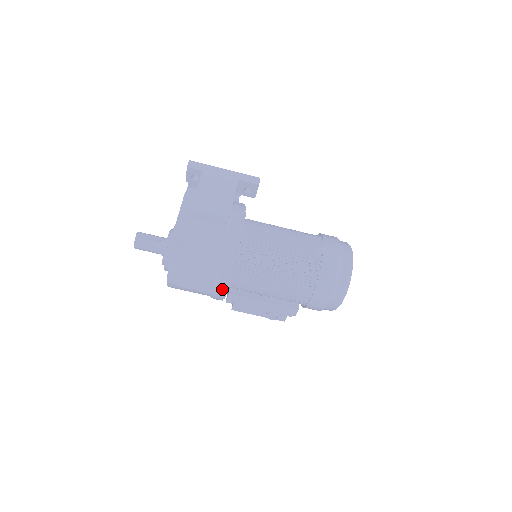
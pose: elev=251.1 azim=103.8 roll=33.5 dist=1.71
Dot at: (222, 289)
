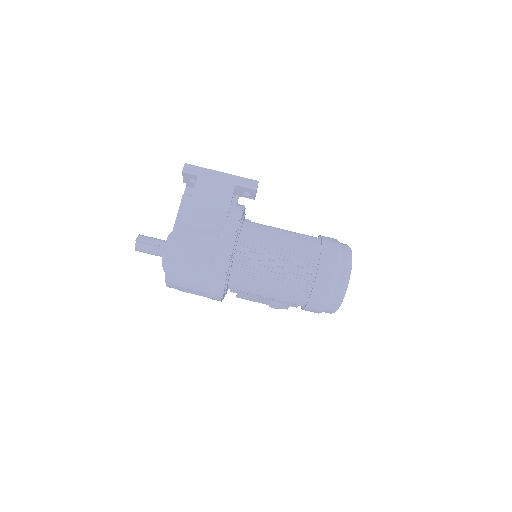
Dot at: (217, 297)
